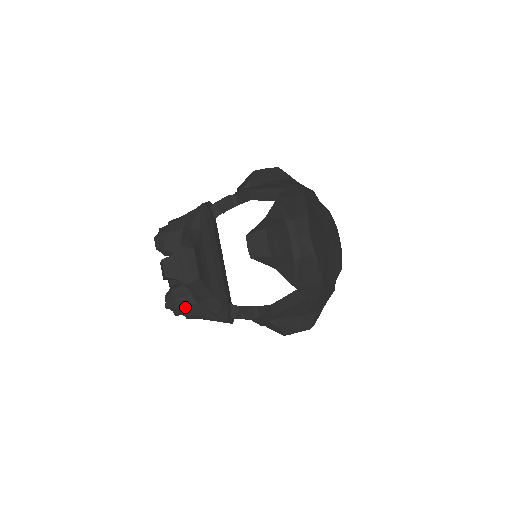
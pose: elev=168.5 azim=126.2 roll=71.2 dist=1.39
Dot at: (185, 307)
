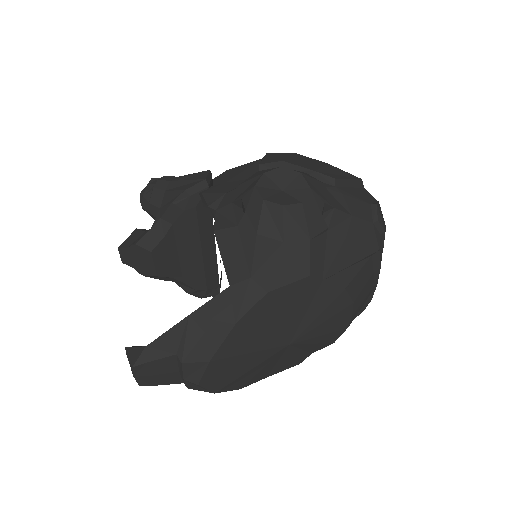
Dot at: occluded
